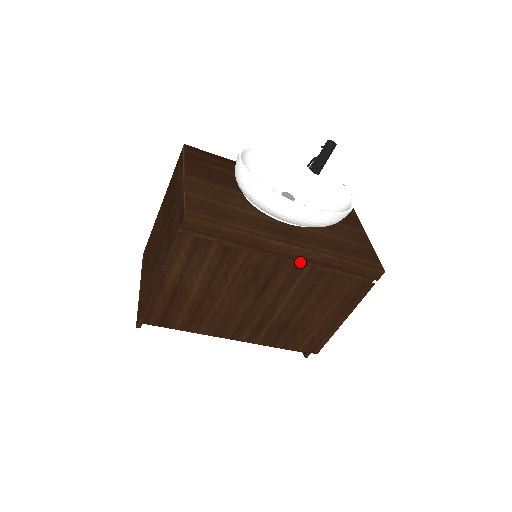
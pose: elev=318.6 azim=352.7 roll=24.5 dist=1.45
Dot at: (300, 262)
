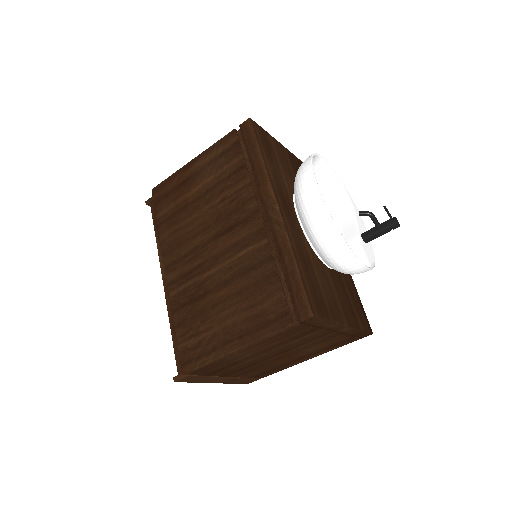
Dot at: (268, 234)
